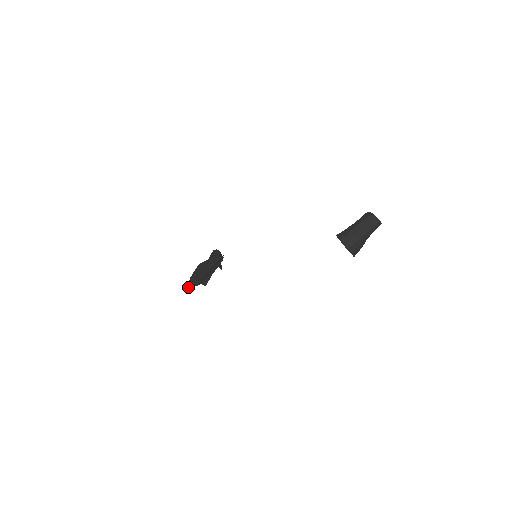
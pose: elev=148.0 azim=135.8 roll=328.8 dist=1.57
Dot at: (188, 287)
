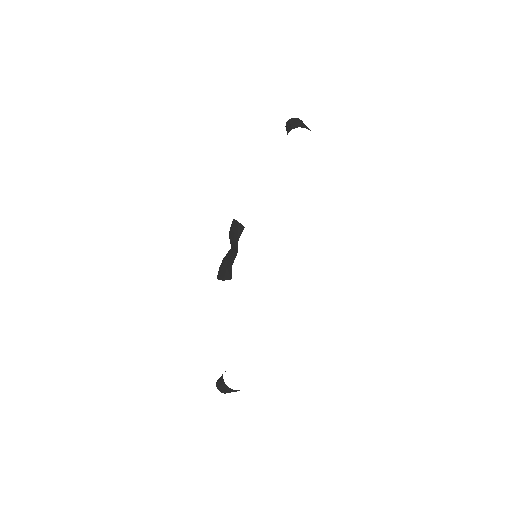
Dot at: (231, 276)
